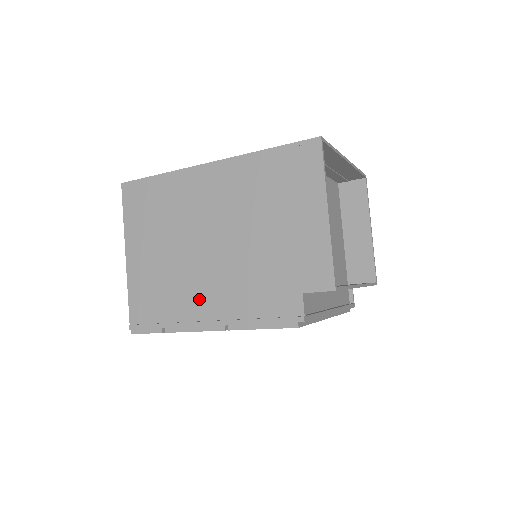
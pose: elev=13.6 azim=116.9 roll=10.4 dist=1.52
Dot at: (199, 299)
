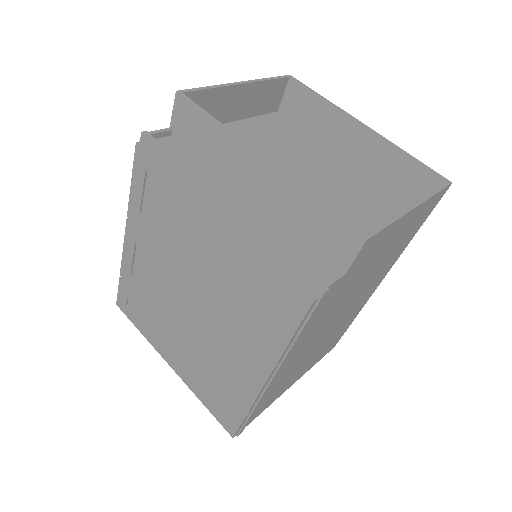
Dot at: occluded
